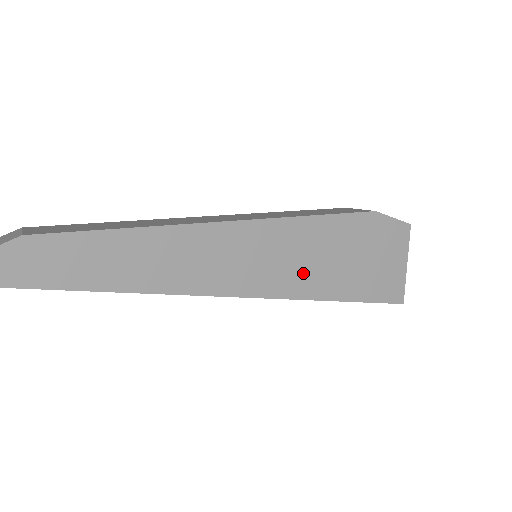
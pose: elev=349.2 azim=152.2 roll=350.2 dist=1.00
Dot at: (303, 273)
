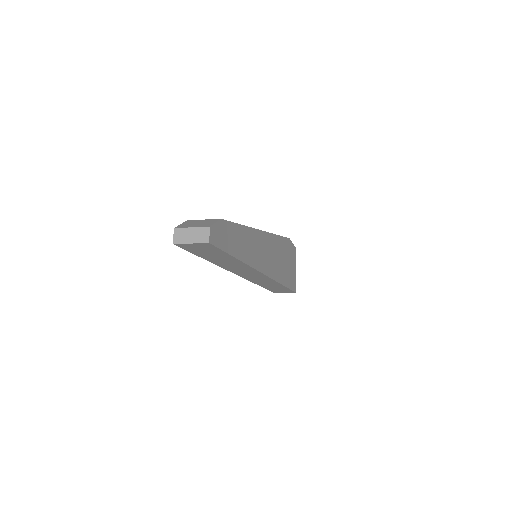
Dot at: (276, 266)
